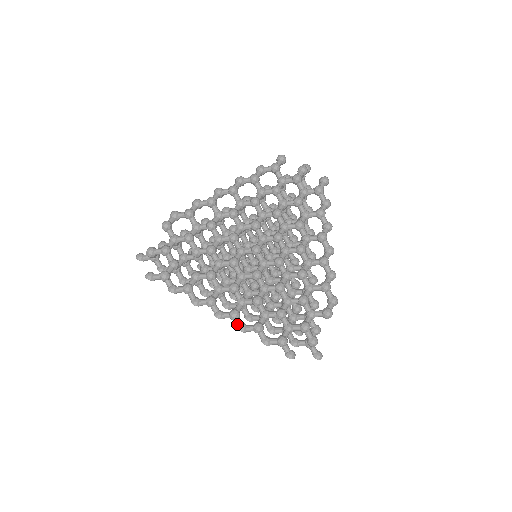
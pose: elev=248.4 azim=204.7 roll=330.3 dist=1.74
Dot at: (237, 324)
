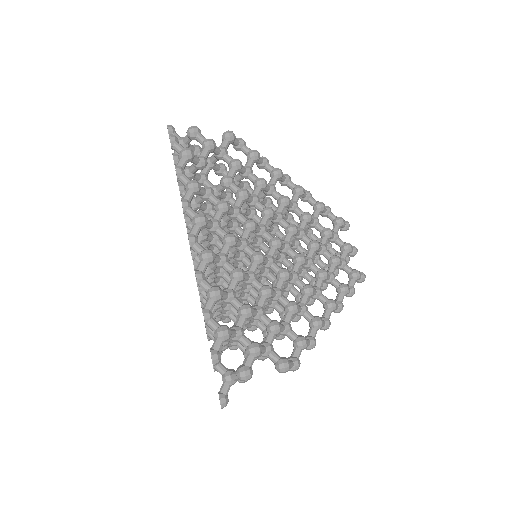
Dot at: (200, 266)
